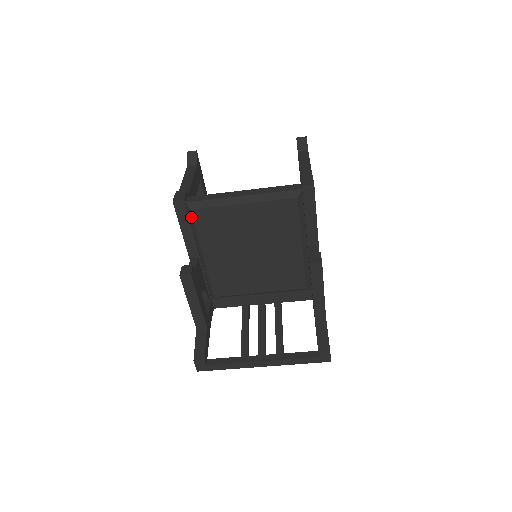
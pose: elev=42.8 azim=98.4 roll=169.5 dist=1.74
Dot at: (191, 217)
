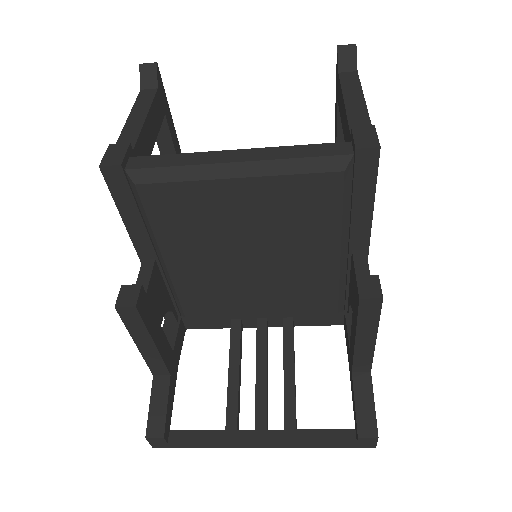
Dot at: (137, 197)
